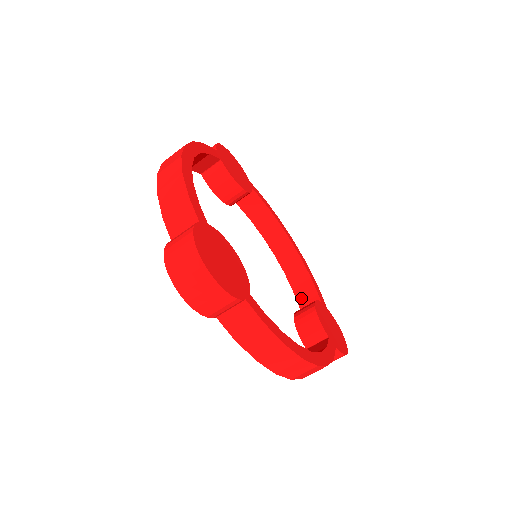
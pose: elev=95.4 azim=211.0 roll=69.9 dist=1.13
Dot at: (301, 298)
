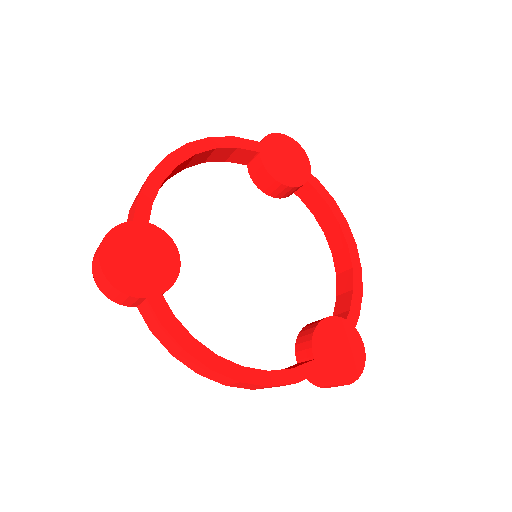
Dot at: (337, 309)
